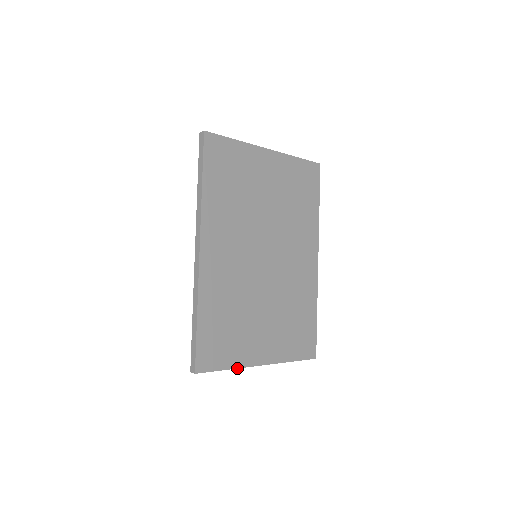
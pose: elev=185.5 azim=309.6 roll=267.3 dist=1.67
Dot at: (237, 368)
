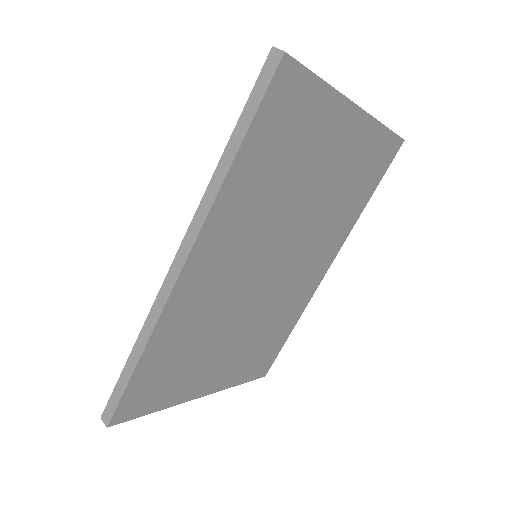
Dot at: (169, 407)
